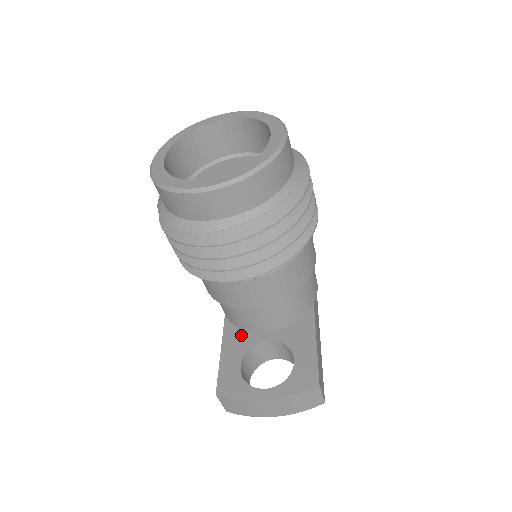
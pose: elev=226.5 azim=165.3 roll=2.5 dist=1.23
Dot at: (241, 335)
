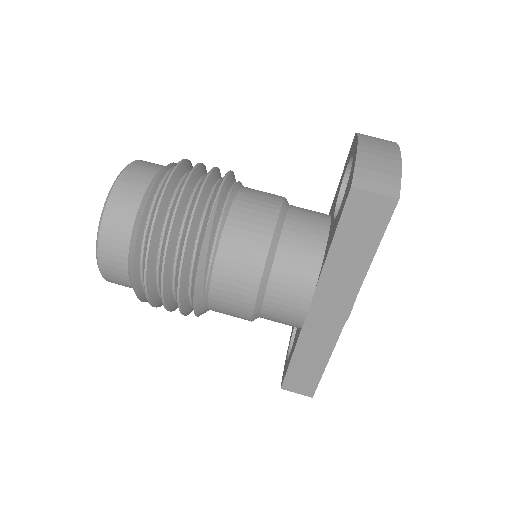
Dot at: (327, 244)
